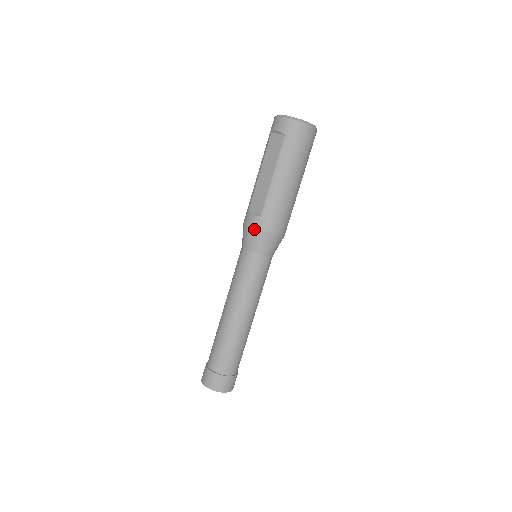
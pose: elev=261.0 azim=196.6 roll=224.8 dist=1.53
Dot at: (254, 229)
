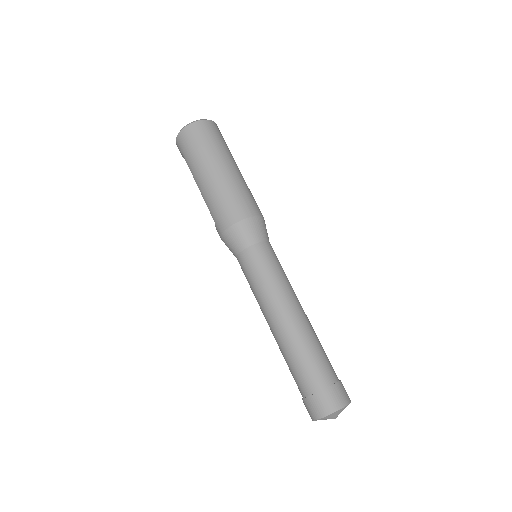
Dot at: (221, 238)
